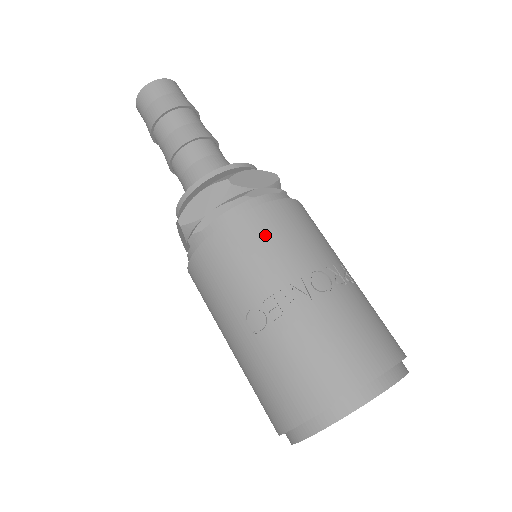
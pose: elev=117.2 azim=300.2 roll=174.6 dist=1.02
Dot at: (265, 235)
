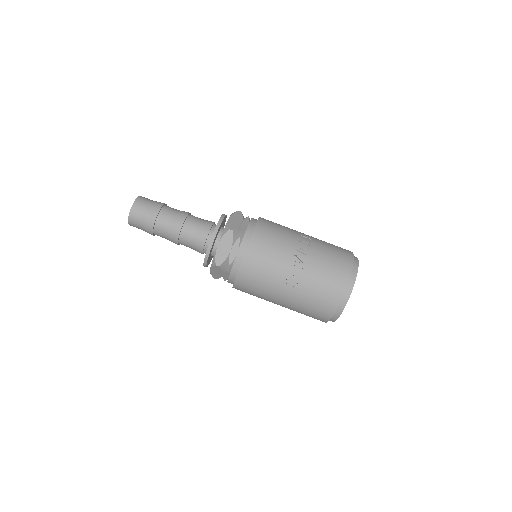
Dot at: (267, 243)
